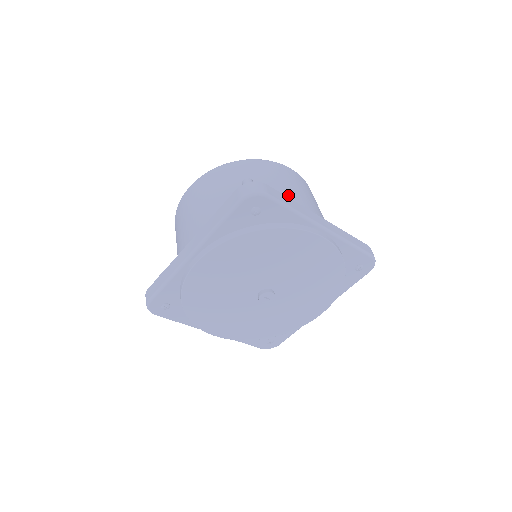
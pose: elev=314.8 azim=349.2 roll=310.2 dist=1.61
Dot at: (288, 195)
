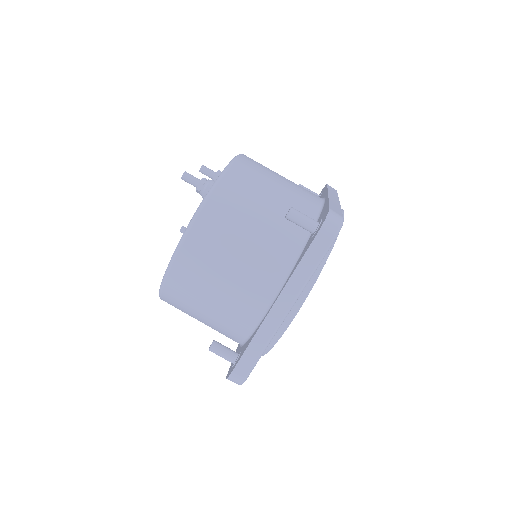
Dot at: (228, 307)
